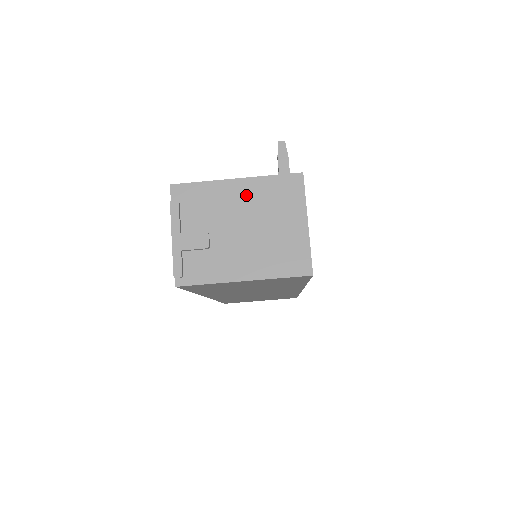
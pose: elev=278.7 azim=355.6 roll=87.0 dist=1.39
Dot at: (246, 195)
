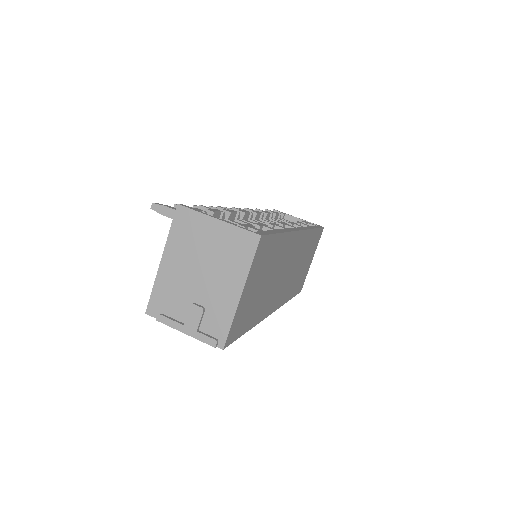
Dot at: (176, 259)
